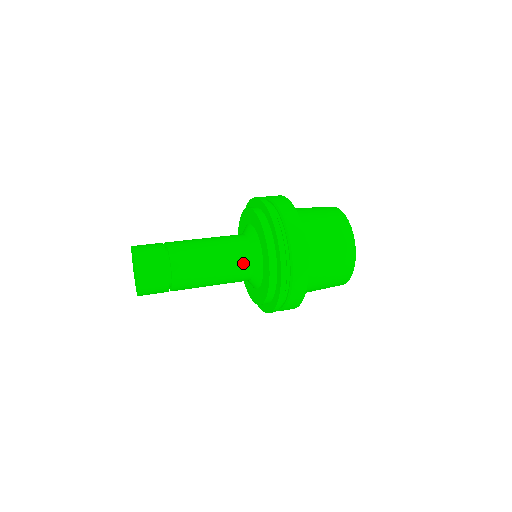
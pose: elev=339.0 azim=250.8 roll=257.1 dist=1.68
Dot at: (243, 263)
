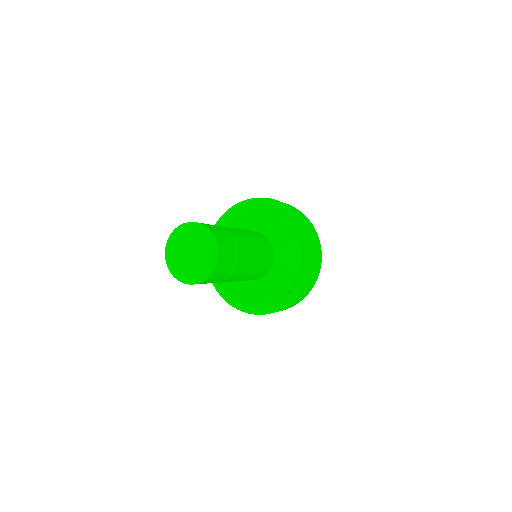
Dot at: (265, 240)
